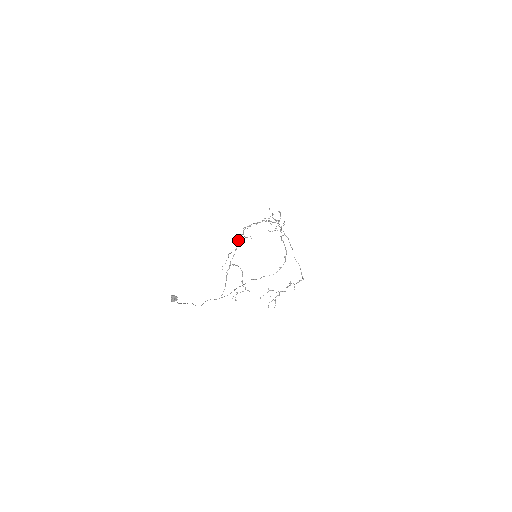
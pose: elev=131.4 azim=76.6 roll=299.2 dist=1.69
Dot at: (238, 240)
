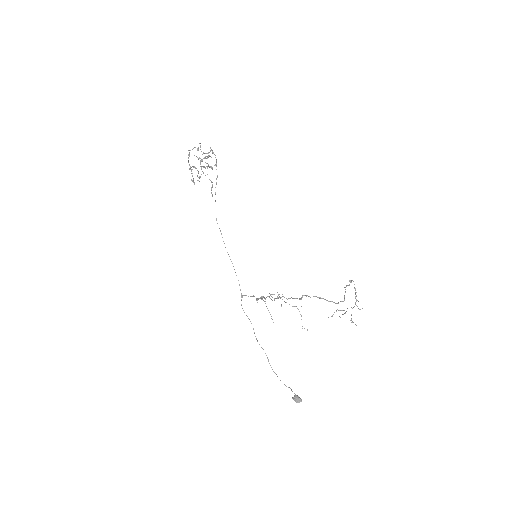
Dot at: occluded
